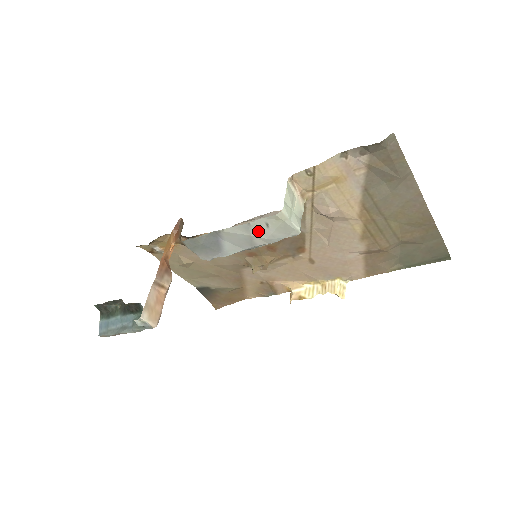
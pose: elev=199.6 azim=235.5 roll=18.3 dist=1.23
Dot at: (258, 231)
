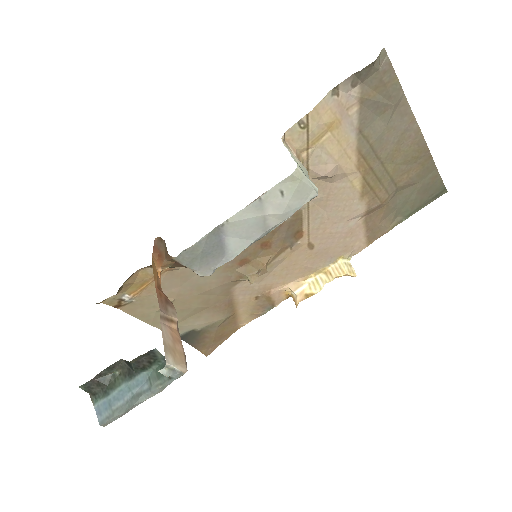
Dot at: (271, 206)
